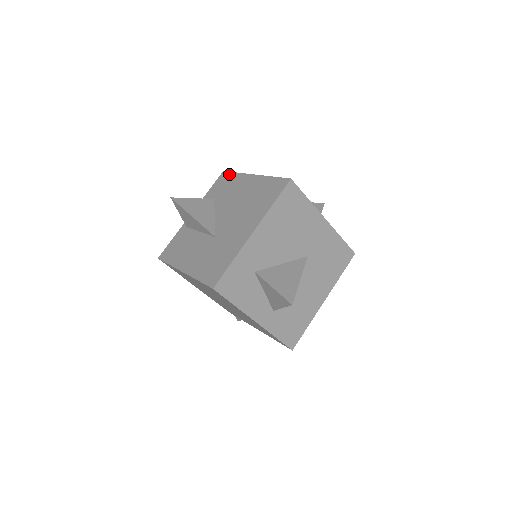
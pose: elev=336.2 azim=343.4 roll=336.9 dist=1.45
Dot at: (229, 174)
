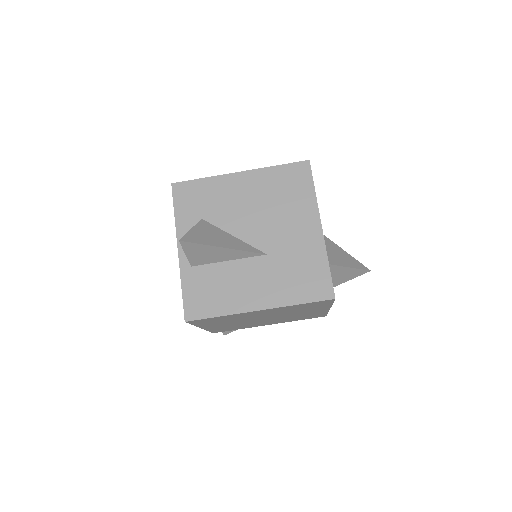
Dot at: (191, 183)
